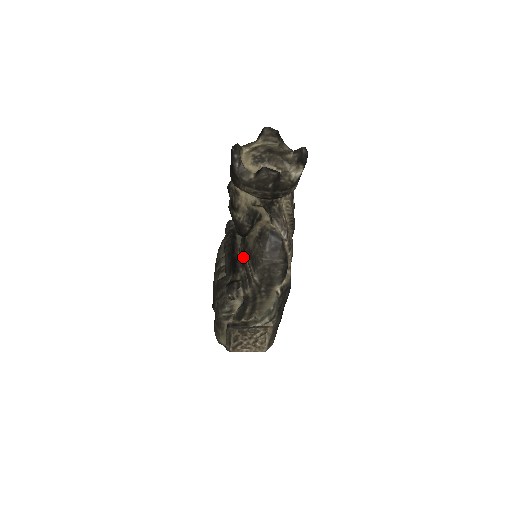
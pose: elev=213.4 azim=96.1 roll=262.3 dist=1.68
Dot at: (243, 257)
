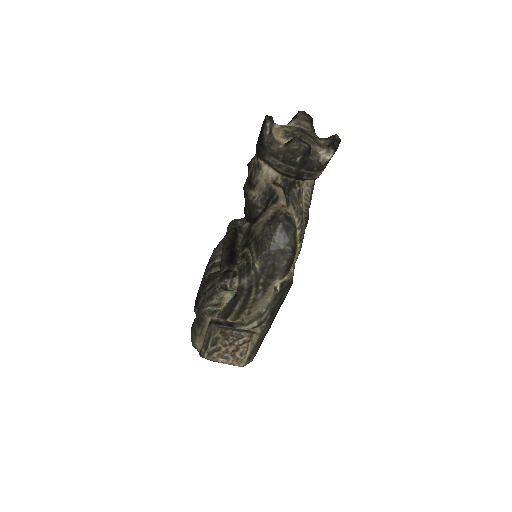
Dot at: (244, 250)
